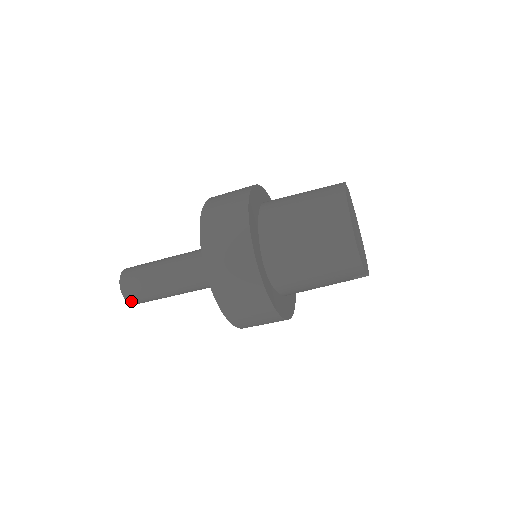
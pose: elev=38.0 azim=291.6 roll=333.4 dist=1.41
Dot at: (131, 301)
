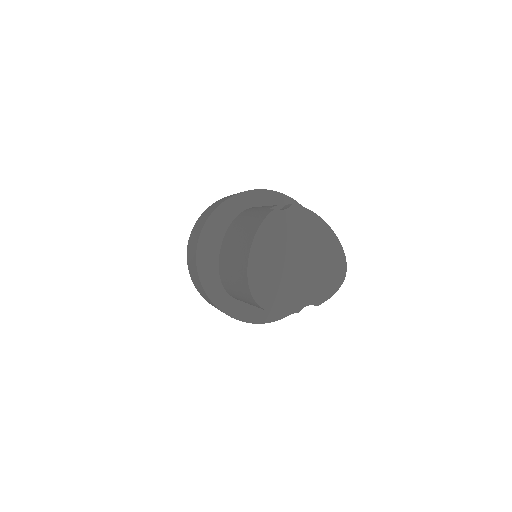
Dot at: occluded
